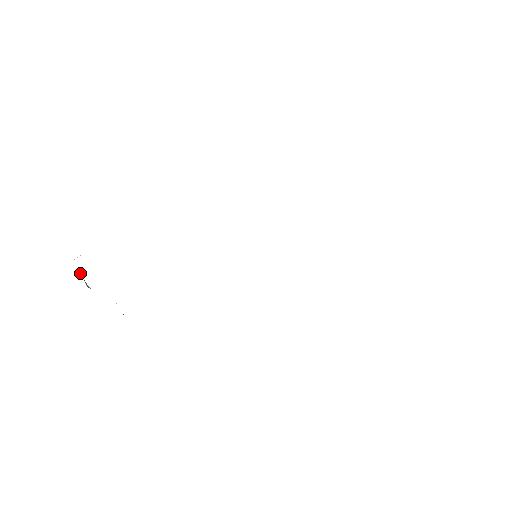
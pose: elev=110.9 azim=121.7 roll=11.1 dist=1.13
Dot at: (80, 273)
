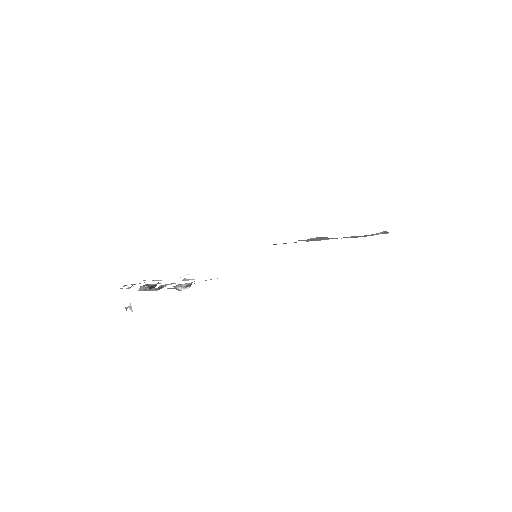
Dot at: (126, 308)
